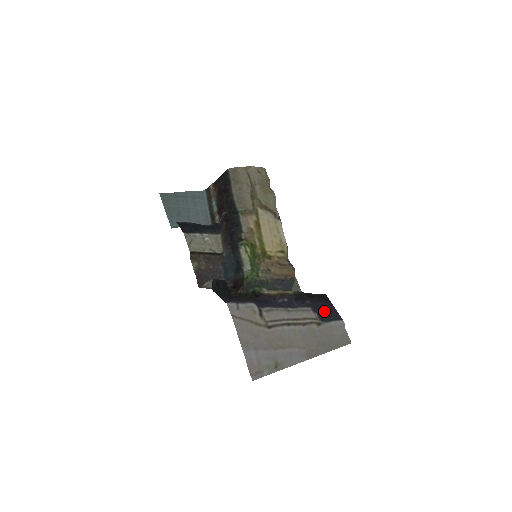
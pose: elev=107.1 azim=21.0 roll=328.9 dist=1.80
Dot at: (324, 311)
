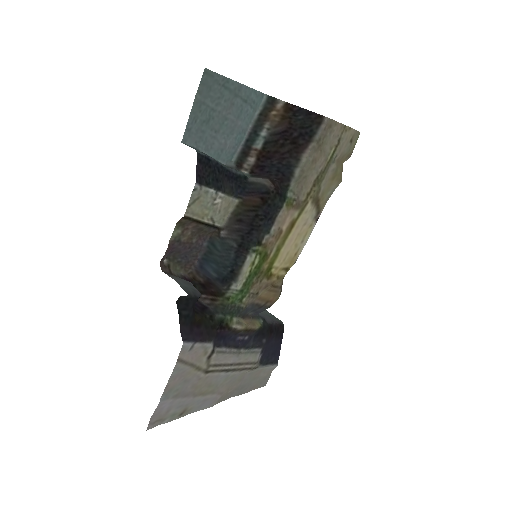
Dot at: (270, 351)
